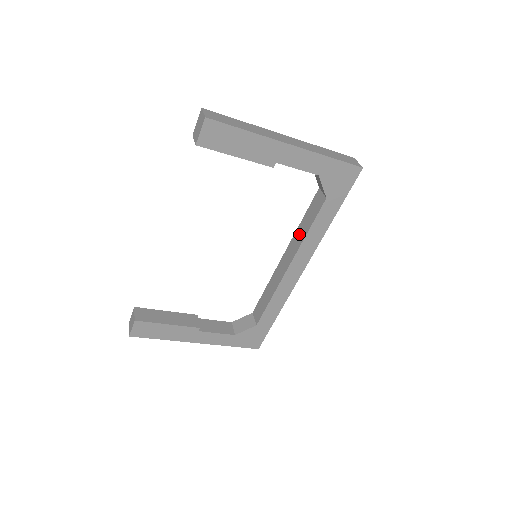
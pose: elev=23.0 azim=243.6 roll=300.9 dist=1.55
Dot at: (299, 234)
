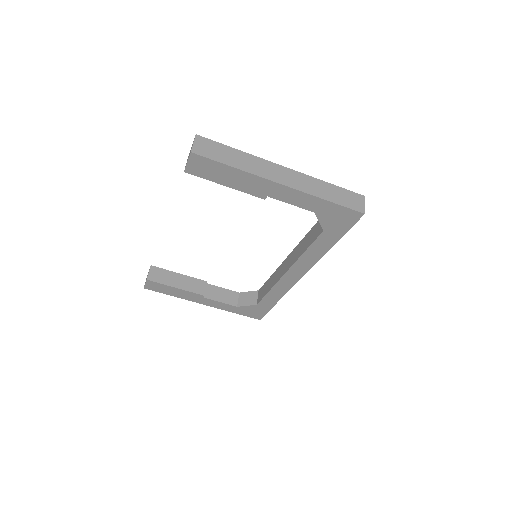
Dot at: (300, 248)
